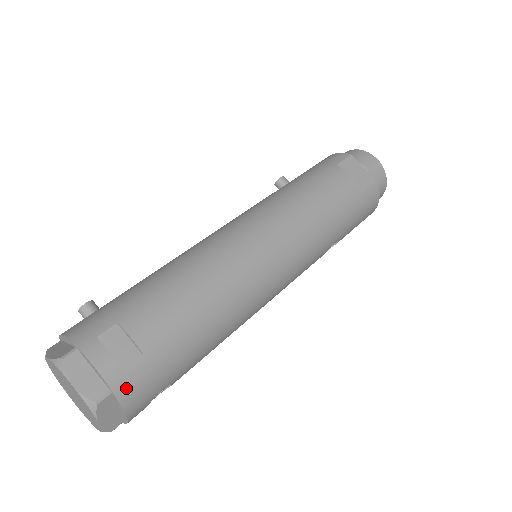
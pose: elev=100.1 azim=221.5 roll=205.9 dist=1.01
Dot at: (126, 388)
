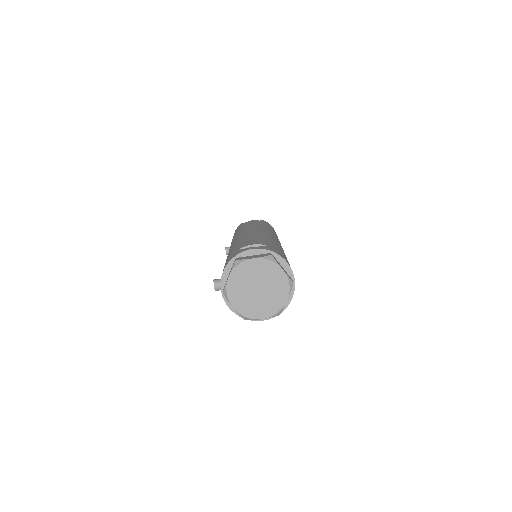
Dot at: (275, 251)
